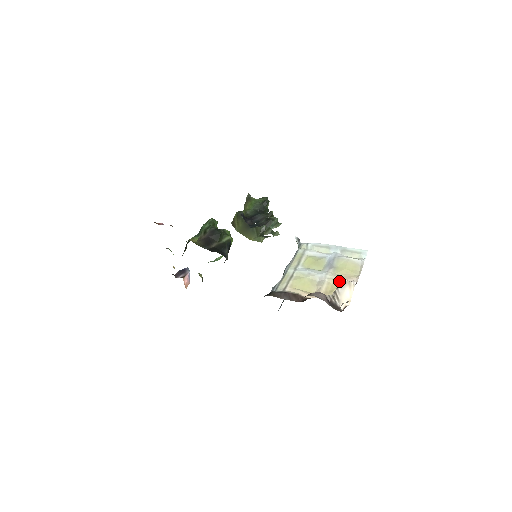
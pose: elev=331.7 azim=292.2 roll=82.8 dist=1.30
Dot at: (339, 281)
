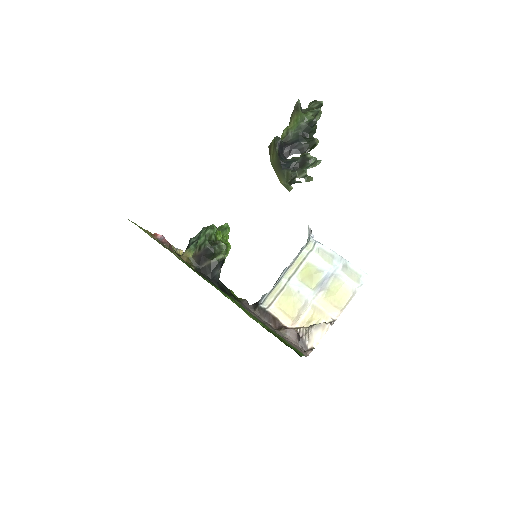
Dot at: (321, 312)
